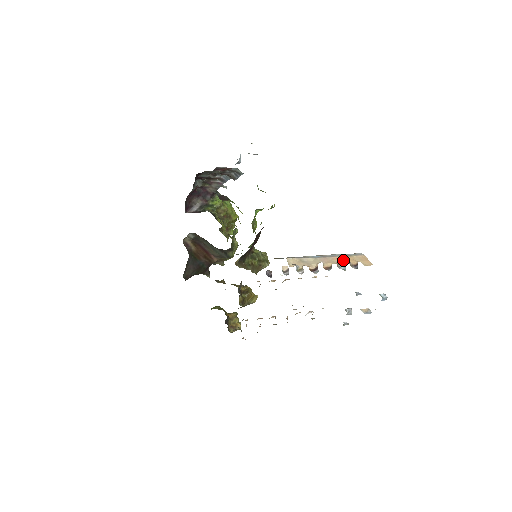
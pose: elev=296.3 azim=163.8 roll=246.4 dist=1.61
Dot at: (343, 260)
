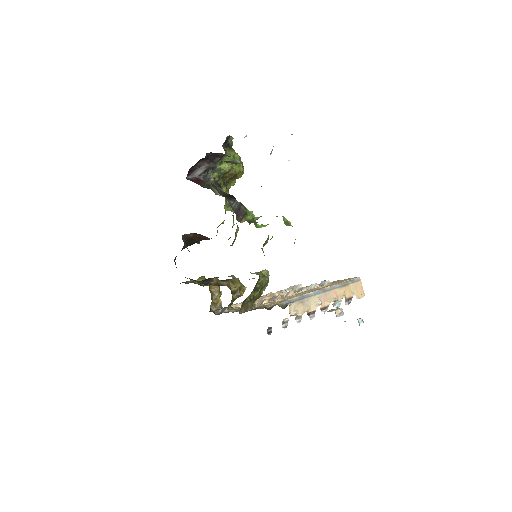
Dot at: (340, 293)
